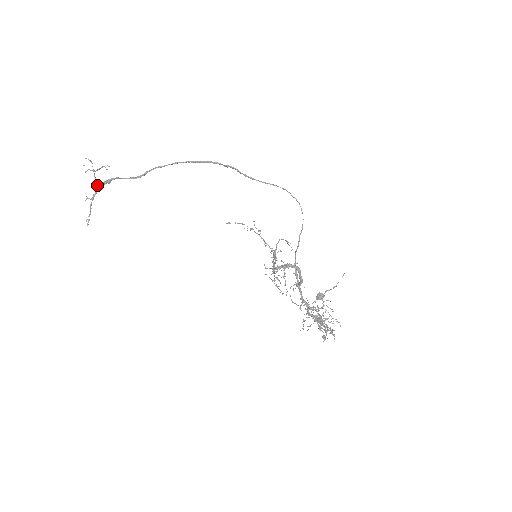
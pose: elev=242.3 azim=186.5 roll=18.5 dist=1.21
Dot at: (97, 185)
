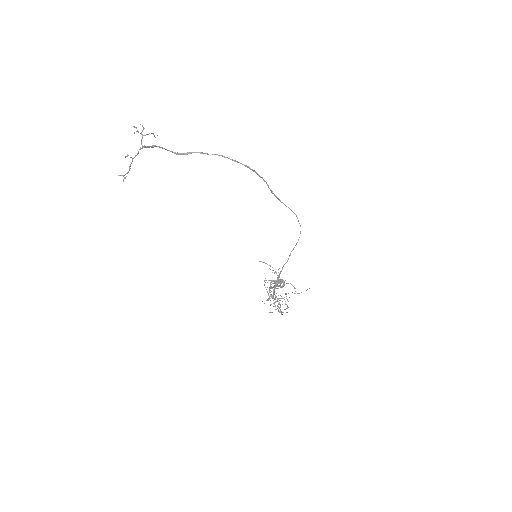
Dot at: (141, 148)
